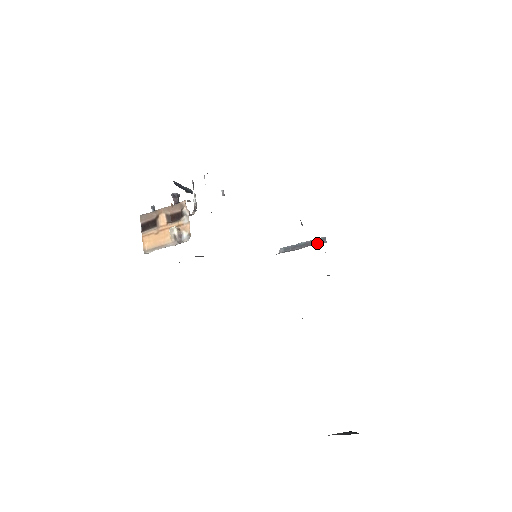
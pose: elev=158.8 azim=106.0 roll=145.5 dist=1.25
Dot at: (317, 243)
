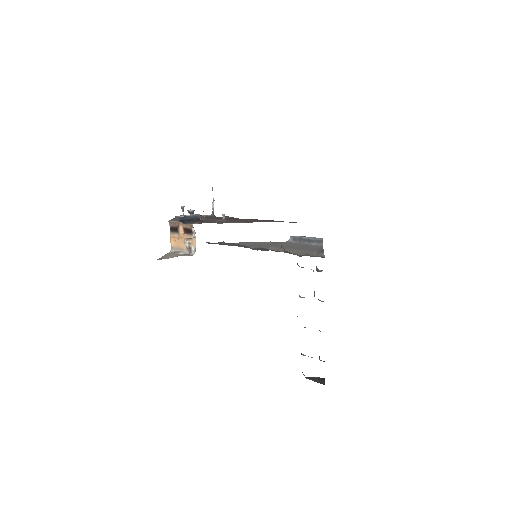
Dot at: (316, 243)
